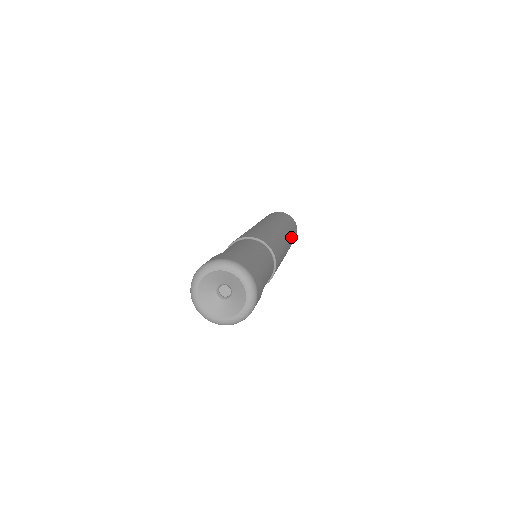
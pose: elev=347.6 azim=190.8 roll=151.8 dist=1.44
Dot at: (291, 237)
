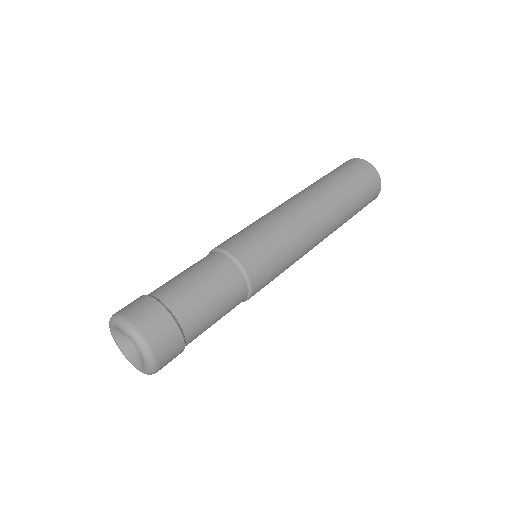
Dot at: (334, 194)
